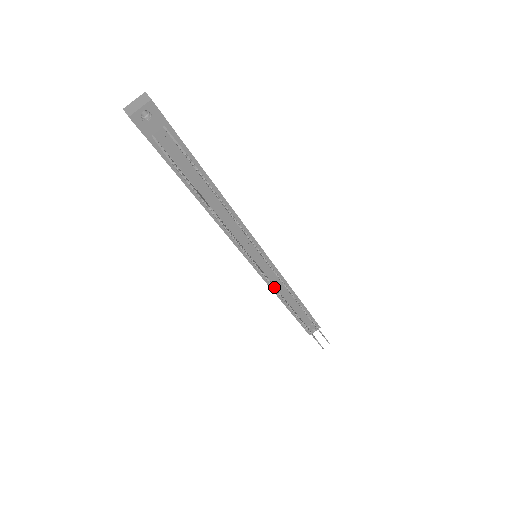
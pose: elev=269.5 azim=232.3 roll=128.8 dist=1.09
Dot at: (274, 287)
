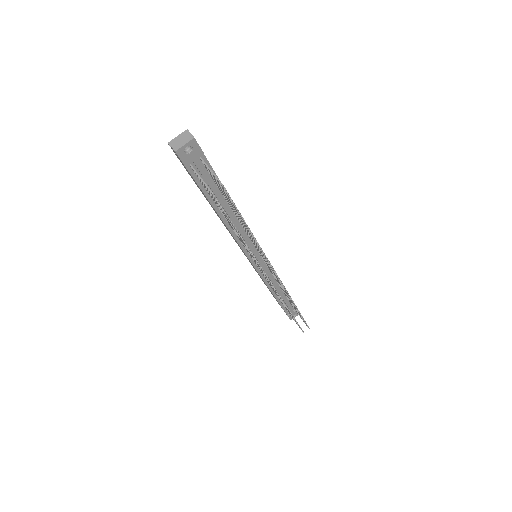
Dot at: occluded
